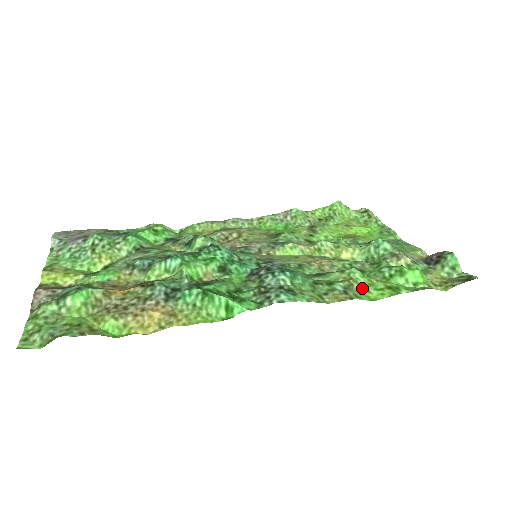
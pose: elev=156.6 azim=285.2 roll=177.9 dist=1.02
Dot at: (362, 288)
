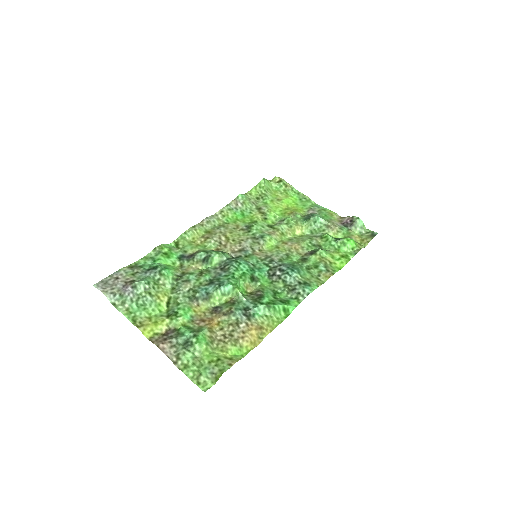
Dot at: (331, 262)
